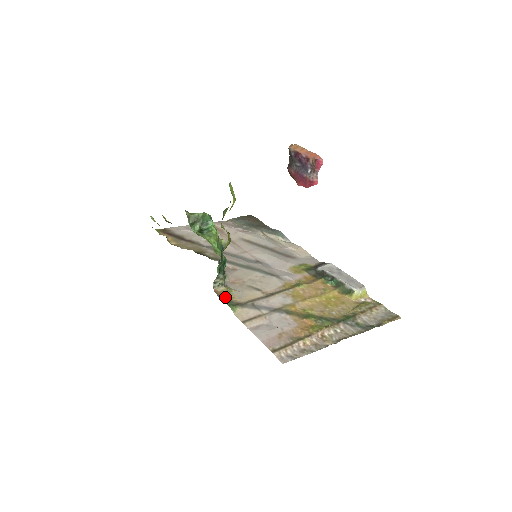
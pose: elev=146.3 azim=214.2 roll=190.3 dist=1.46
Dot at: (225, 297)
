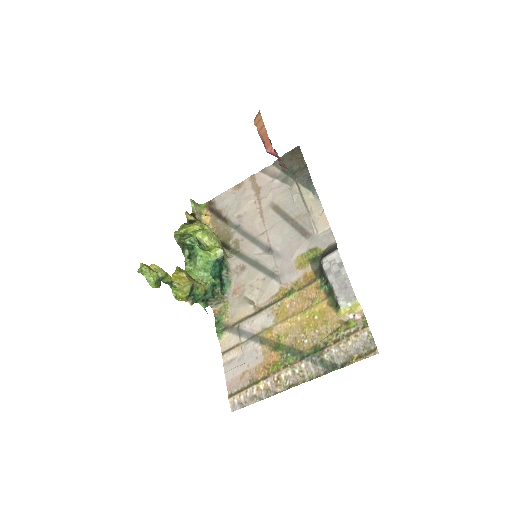
Dot at: (220, 317)
